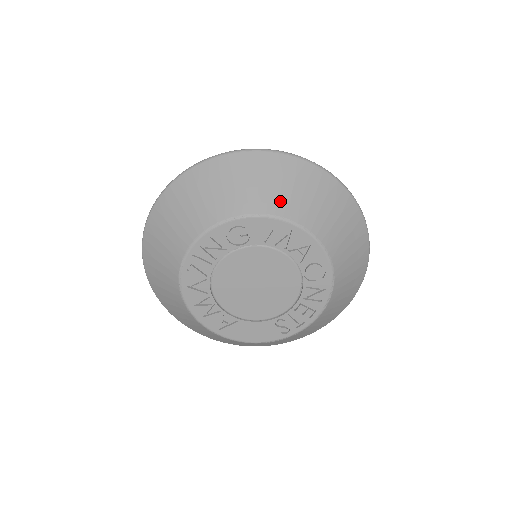
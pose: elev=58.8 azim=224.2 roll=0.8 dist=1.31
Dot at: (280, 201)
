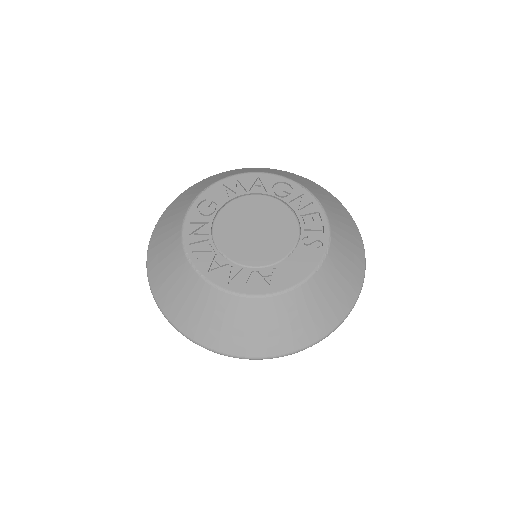
Dot at: occluded
